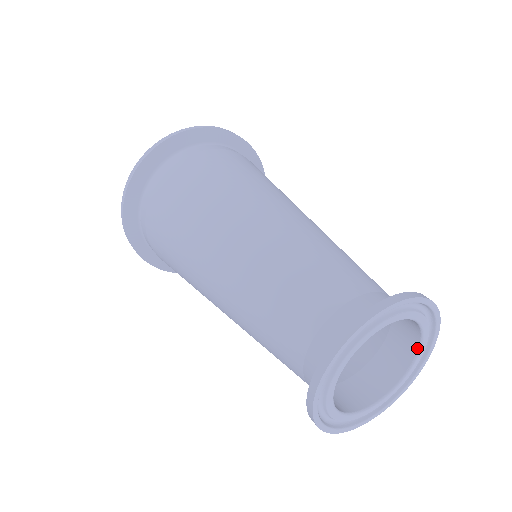
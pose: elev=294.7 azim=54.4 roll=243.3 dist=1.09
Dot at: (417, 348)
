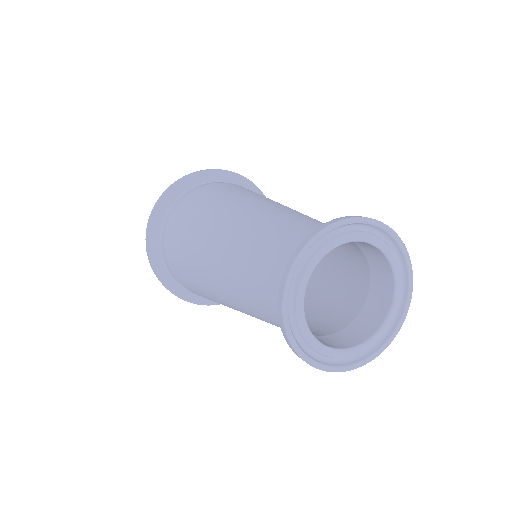
Dot at: (393, 288)
